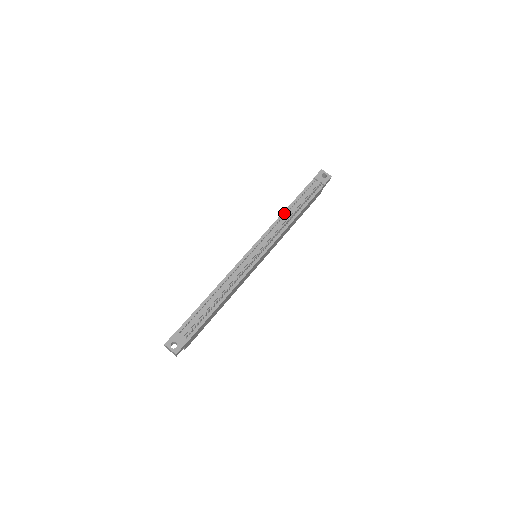
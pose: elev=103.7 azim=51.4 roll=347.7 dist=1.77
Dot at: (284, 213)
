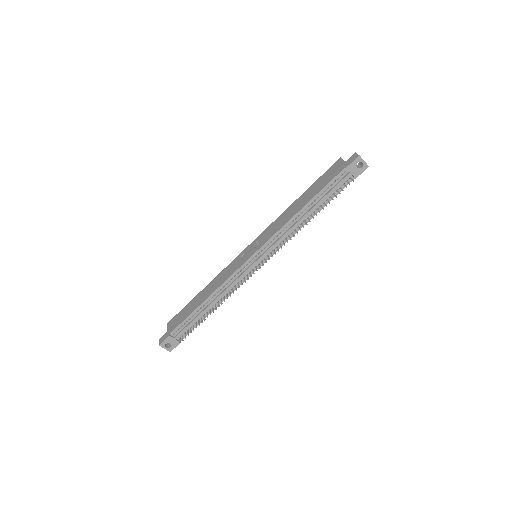
Dot at: (297, 215)
